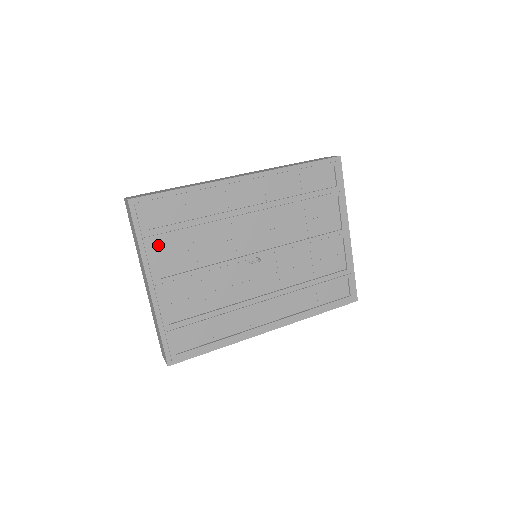
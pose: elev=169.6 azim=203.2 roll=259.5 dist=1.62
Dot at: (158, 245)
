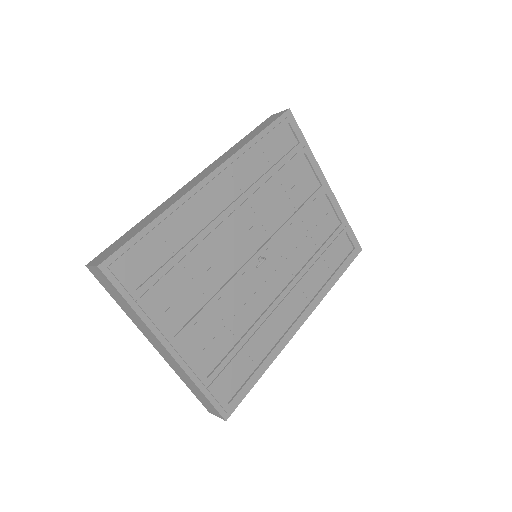
Dot at: (156, 300)
